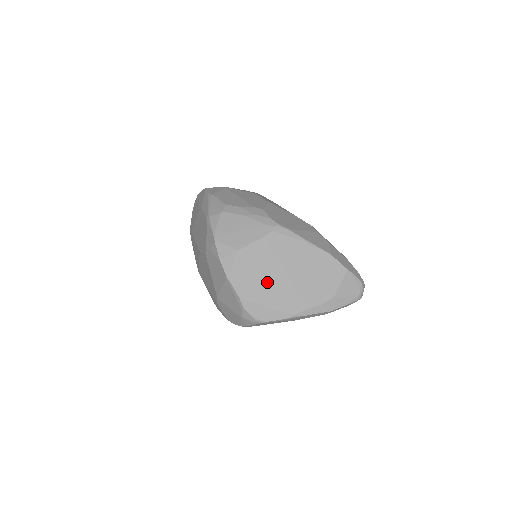
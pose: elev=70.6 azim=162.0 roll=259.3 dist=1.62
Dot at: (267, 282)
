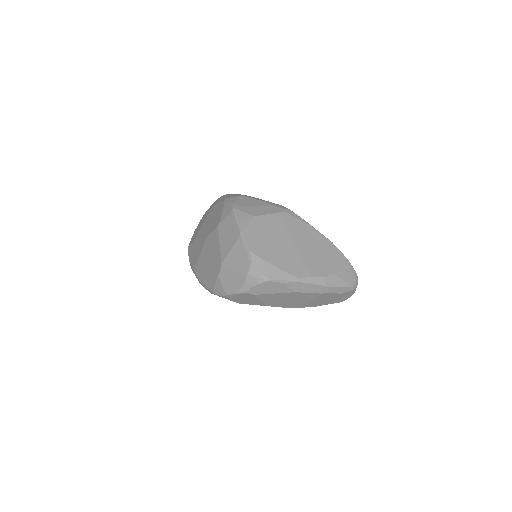
Dot at: (276, 246)
